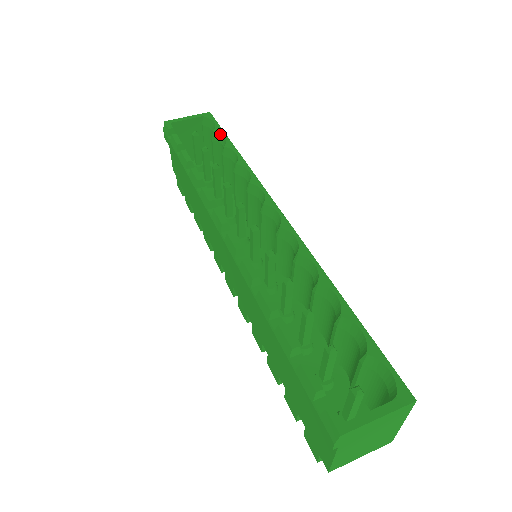
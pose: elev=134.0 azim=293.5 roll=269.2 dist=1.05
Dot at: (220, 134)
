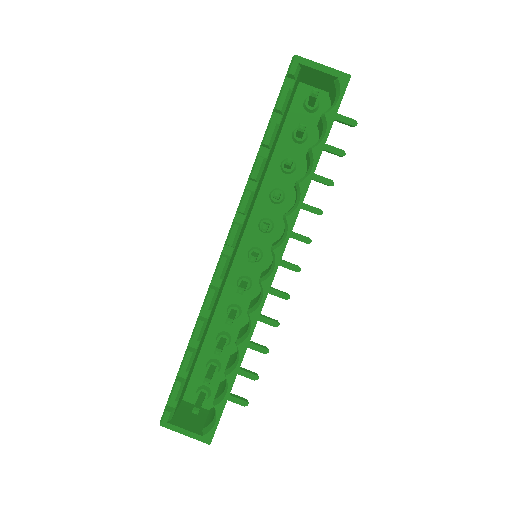
Dot at: (326, 124)
